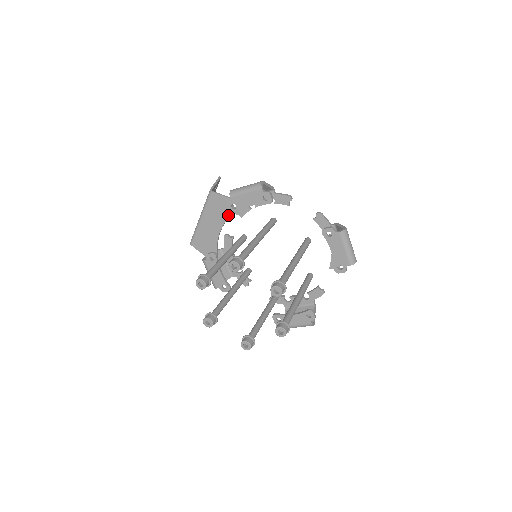
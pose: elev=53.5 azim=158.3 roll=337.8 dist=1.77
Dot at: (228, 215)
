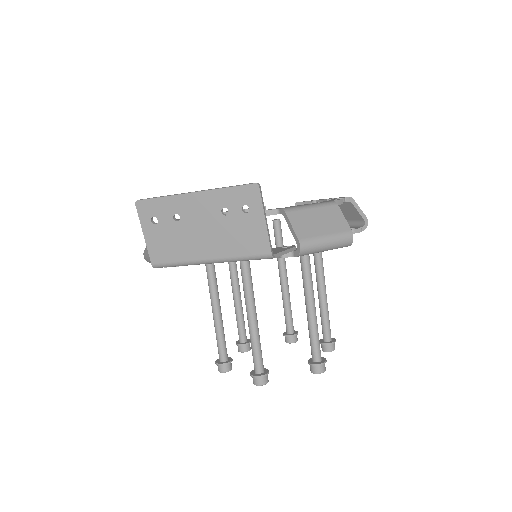
Dot at: occluded
